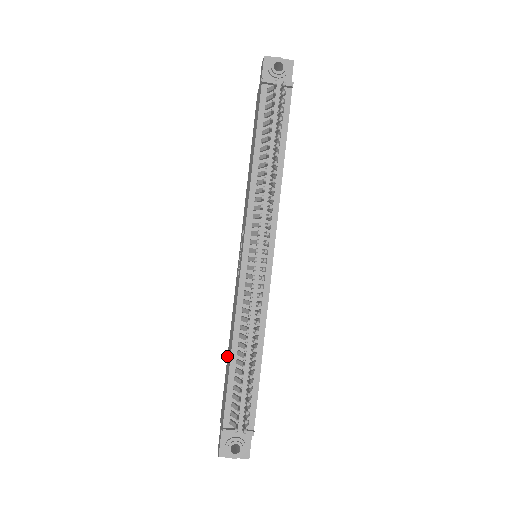
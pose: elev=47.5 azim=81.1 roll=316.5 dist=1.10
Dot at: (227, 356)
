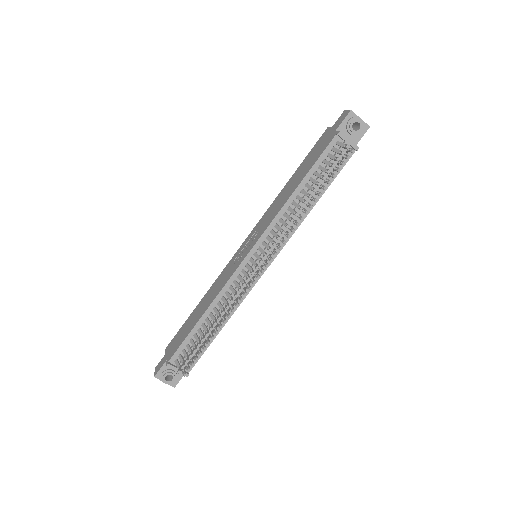
Dot at: (194, 309)
